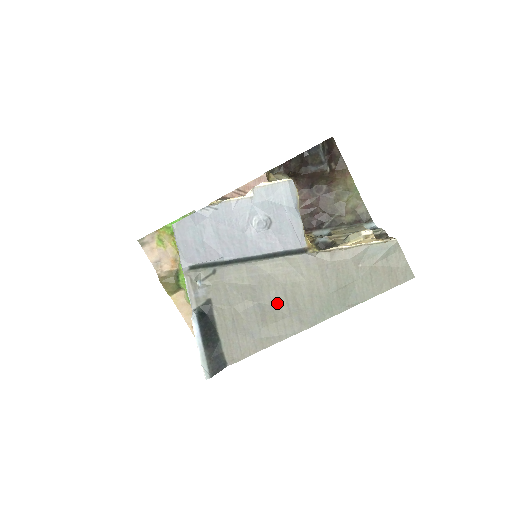
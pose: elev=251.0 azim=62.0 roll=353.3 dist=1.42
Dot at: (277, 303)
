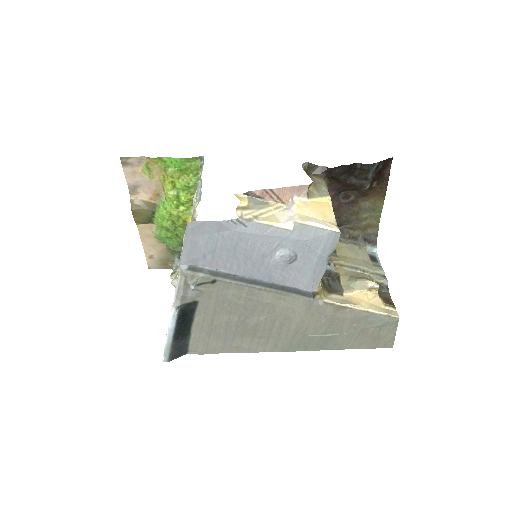
Dot at: (262, 326)
